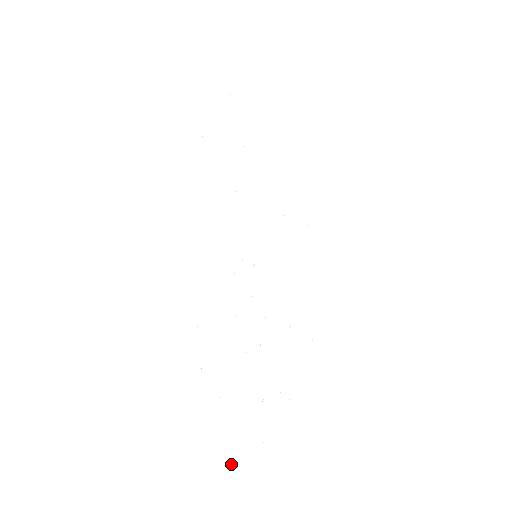
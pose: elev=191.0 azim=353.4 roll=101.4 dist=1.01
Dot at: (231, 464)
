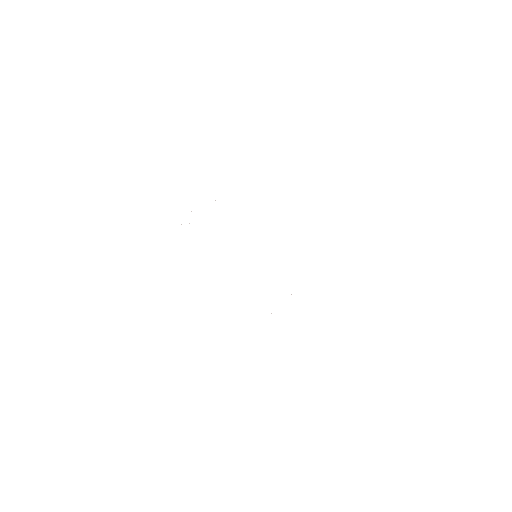
Dot at: occluded
